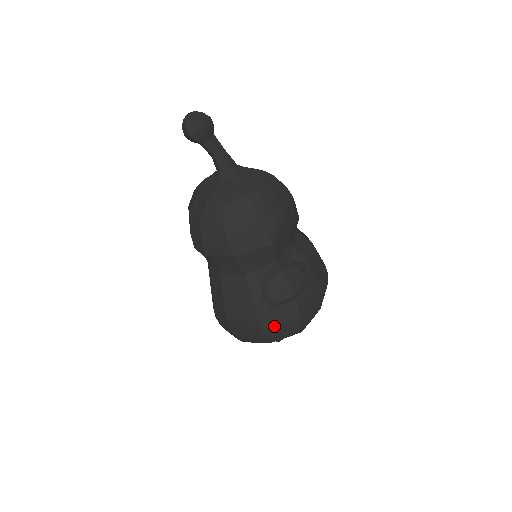
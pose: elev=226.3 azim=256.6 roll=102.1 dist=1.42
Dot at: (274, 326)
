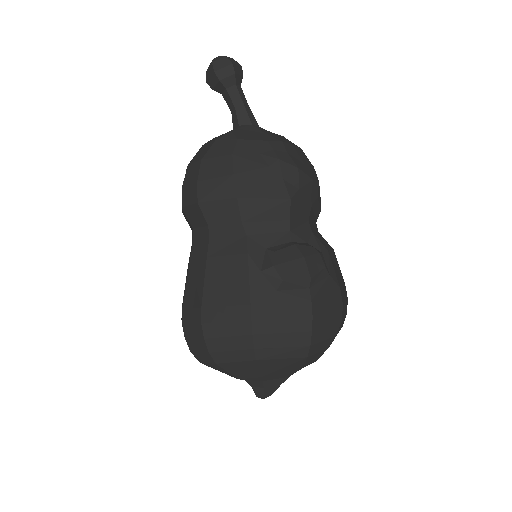
Dot at: (272, 322)
